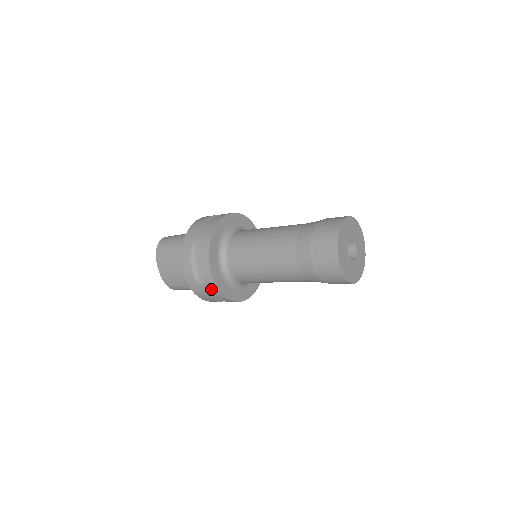
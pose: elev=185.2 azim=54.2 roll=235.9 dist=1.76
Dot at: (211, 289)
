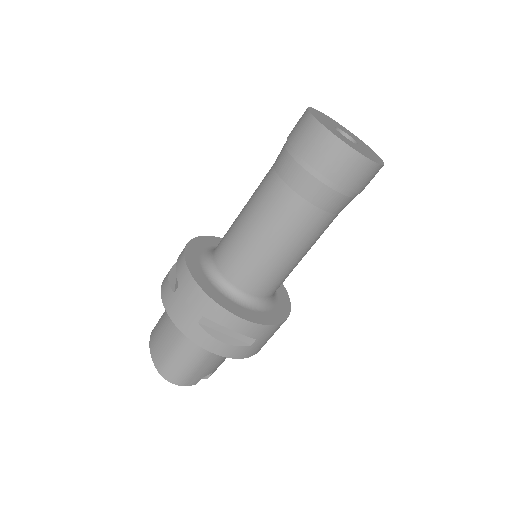
Dot at: (186, 288)
